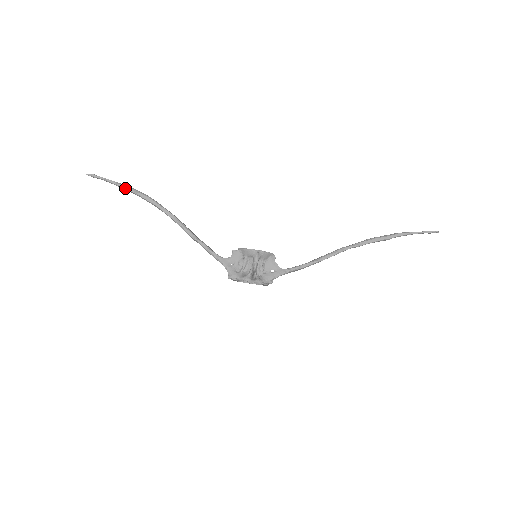
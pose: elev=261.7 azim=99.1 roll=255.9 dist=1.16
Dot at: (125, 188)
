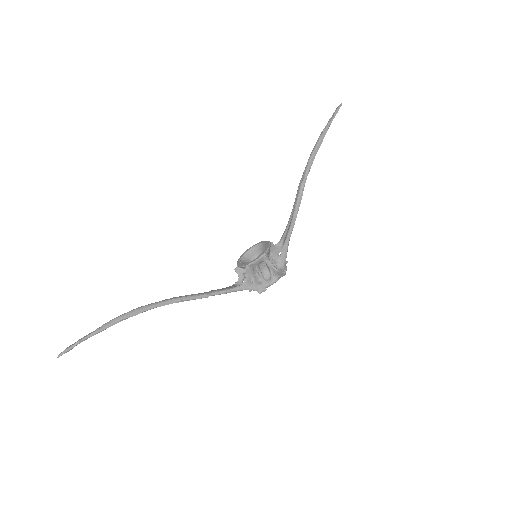
Dot at: occluded
